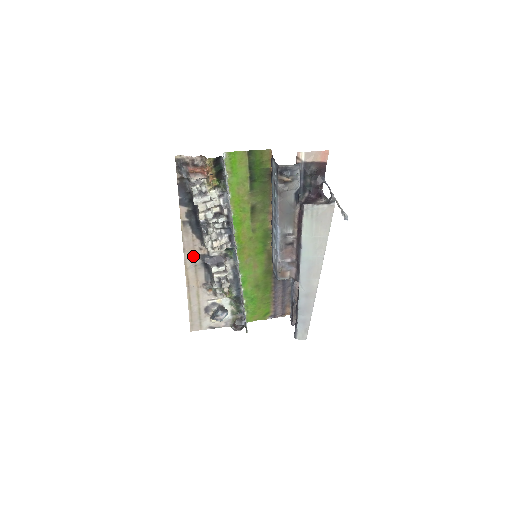
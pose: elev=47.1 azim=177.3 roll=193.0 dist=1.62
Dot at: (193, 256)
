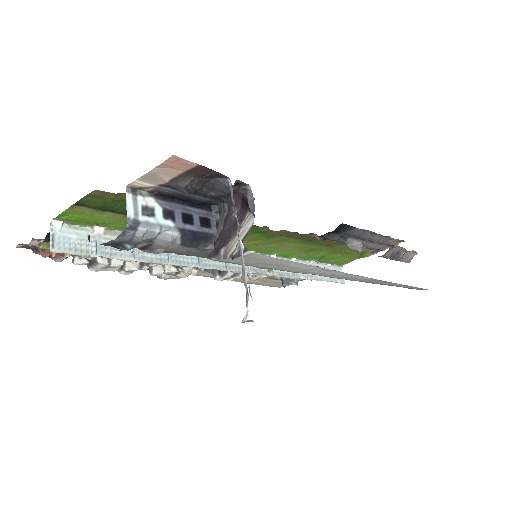
Dot at: occluded
